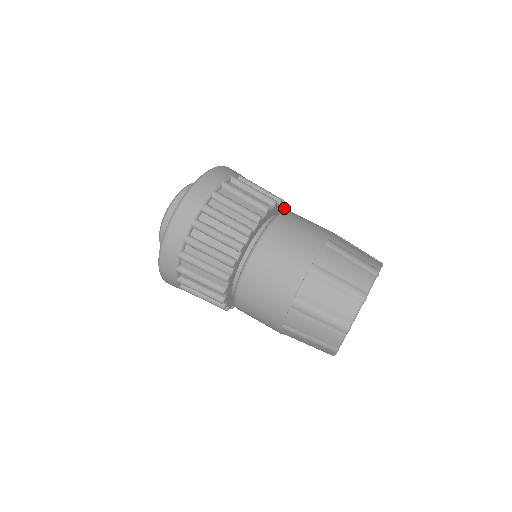
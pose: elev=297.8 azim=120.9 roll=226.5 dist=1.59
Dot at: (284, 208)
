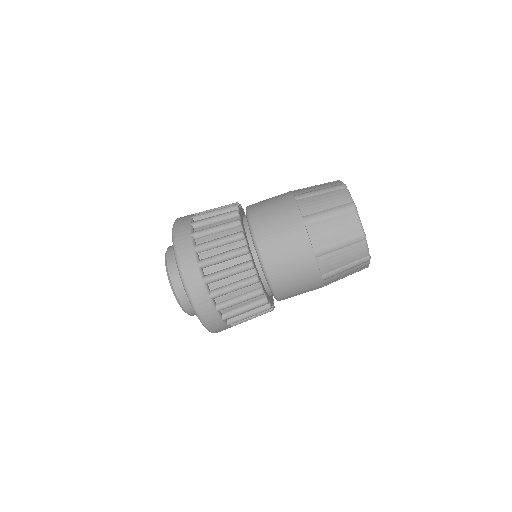
Dot at: (241, 226)
